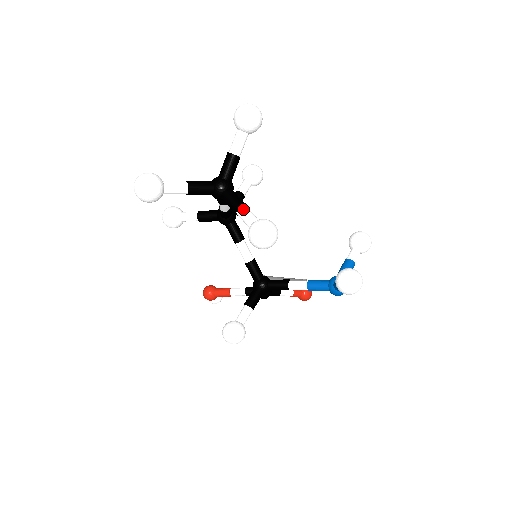
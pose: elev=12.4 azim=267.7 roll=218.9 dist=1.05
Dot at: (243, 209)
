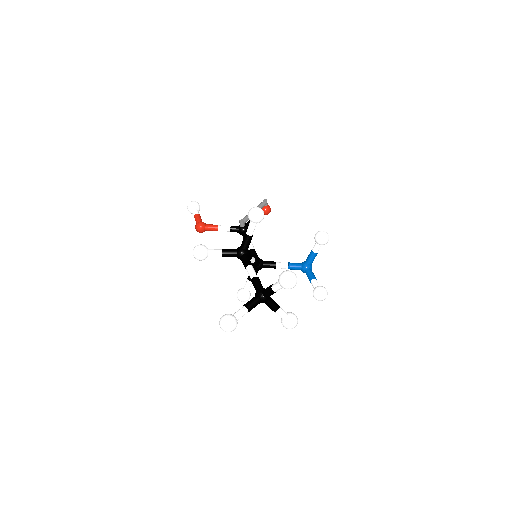
Dot at: (279, 312)
